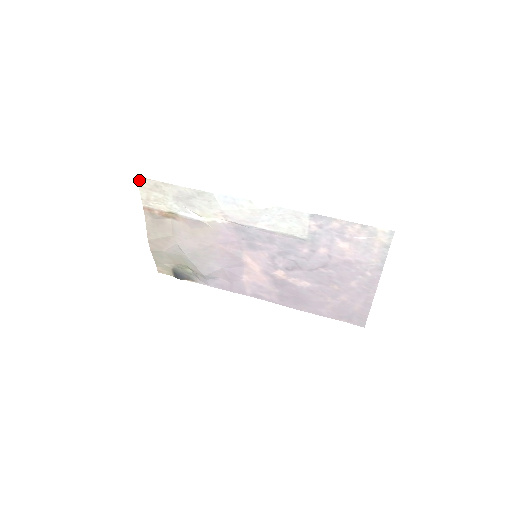
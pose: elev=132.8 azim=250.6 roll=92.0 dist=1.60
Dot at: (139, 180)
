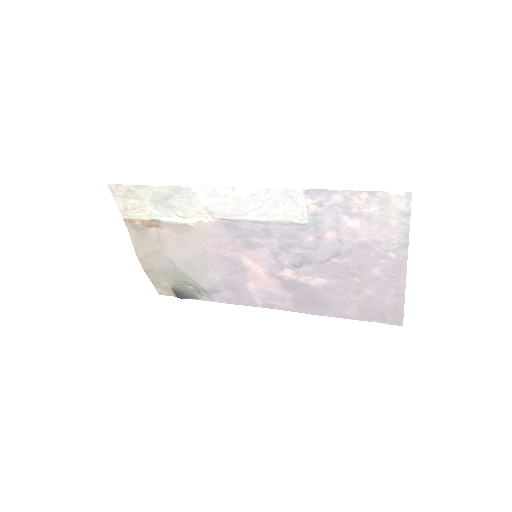
Dot at: (111, 188)
